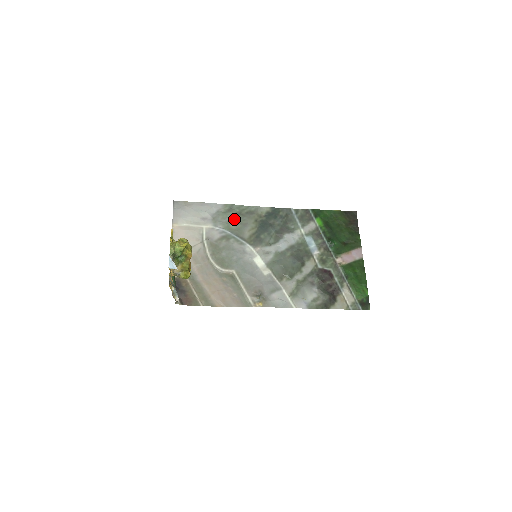
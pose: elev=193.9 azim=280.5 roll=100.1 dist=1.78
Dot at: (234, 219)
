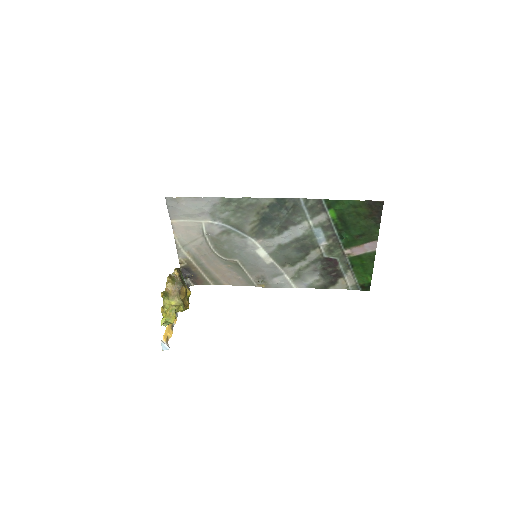
Dot at: (233, 213)
